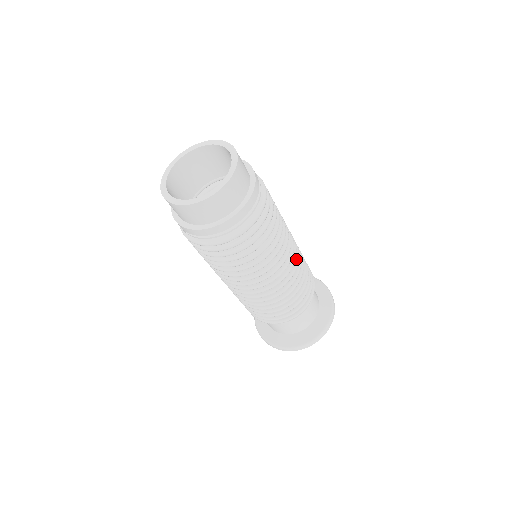
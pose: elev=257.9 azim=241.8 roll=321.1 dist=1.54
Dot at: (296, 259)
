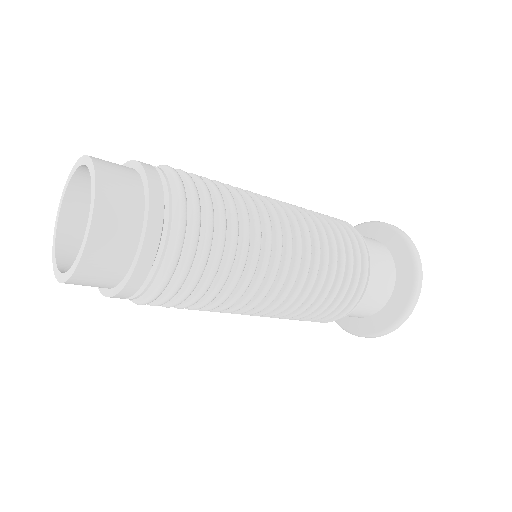
Dot at: (305, 239)
